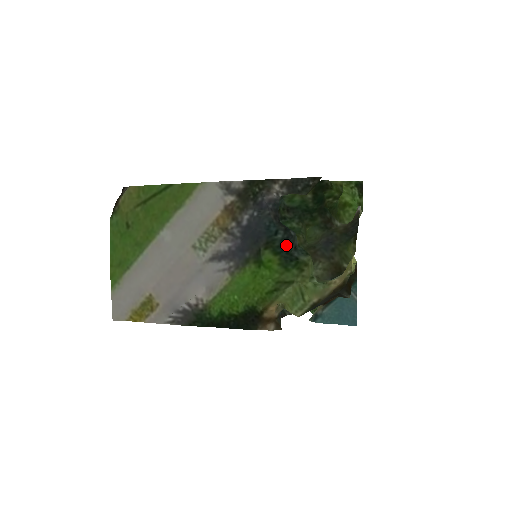
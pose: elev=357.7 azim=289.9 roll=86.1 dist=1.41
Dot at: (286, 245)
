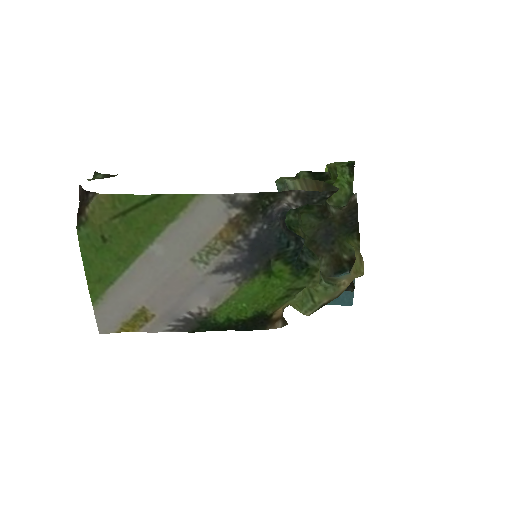
Dot at: occluded
